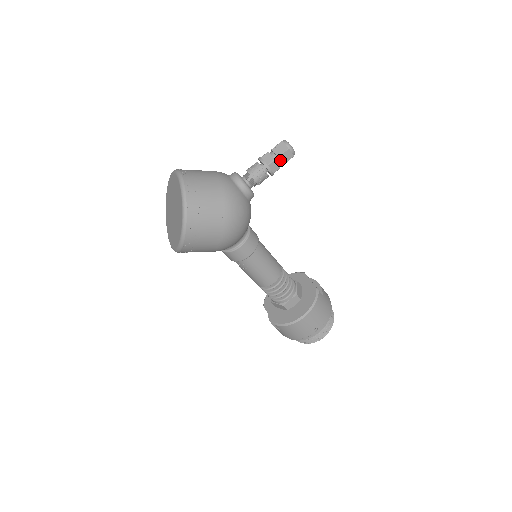
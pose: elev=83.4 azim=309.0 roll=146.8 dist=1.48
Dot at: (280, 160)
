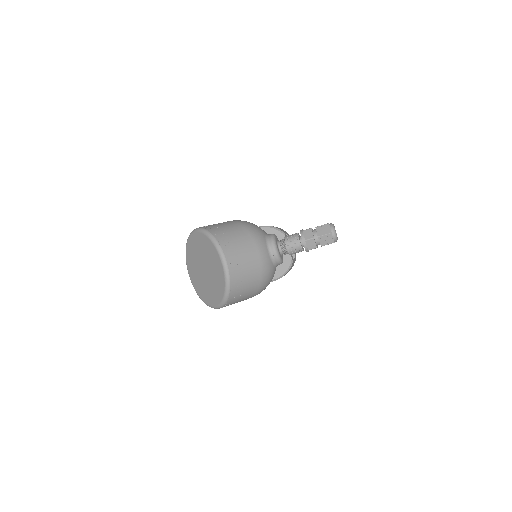
Dot at: (321, 246)
